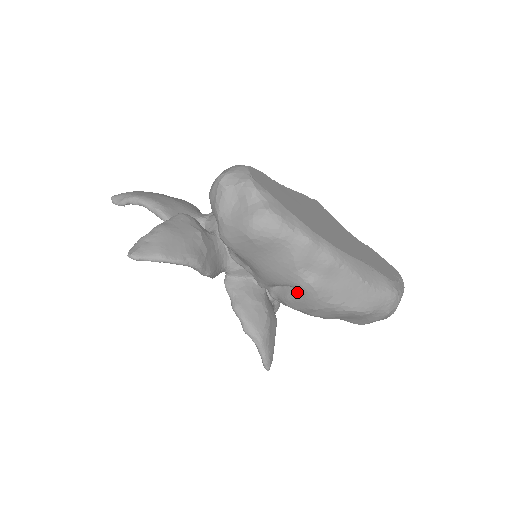
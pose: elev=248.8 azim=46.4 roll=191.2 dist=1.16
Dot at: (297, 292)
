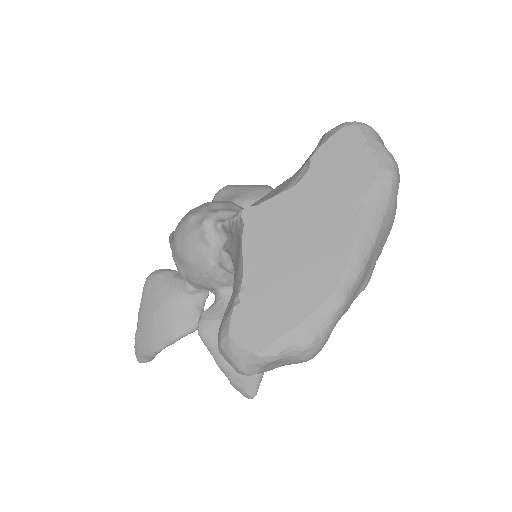
Dot at: occluded
